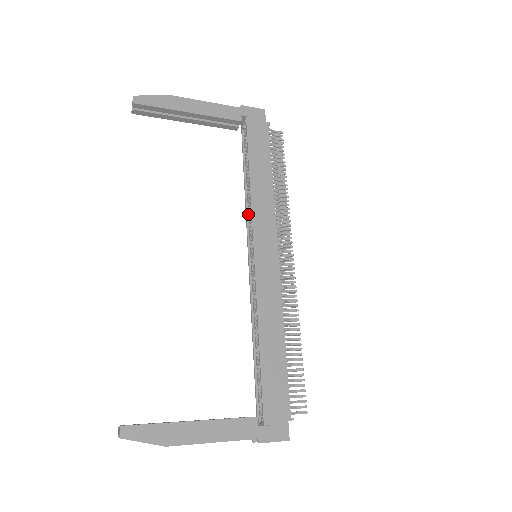
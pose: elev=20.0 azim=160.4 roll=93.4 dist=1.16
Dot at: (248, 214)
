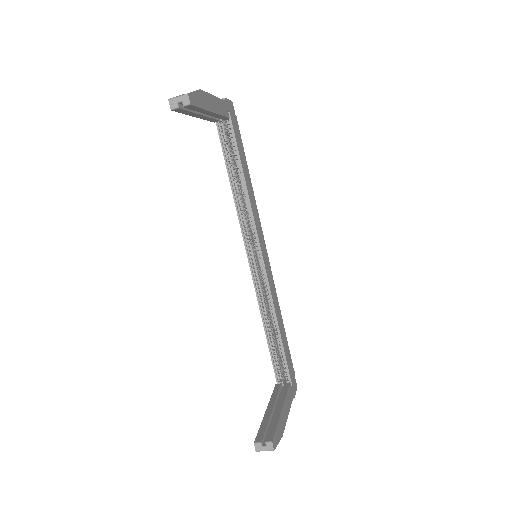
Dot at: (240, 216)
